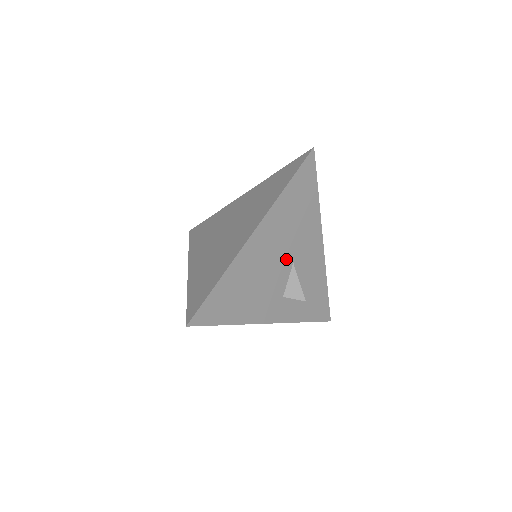
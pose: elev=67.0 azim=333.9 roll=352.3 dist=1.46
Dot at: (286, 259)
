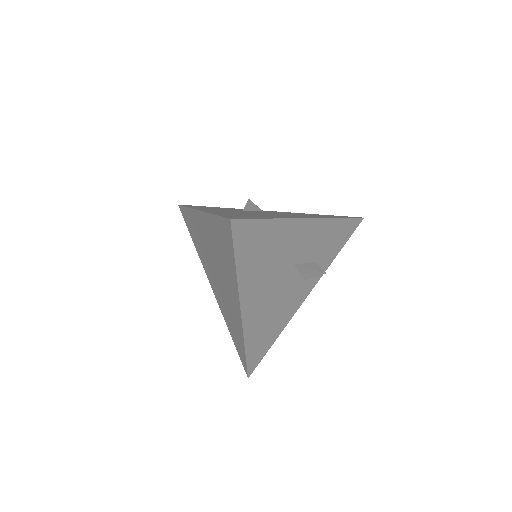
Dot at: (285, 274)
